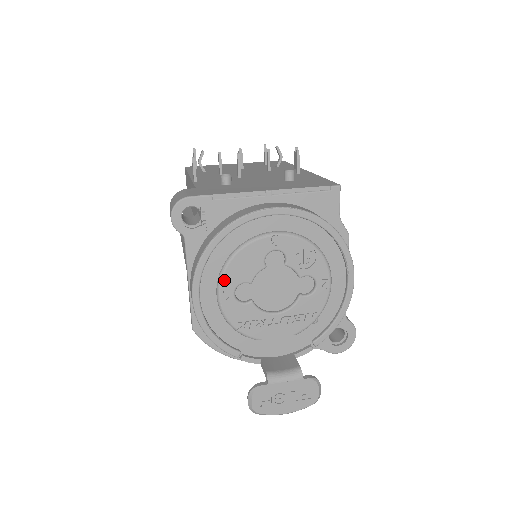
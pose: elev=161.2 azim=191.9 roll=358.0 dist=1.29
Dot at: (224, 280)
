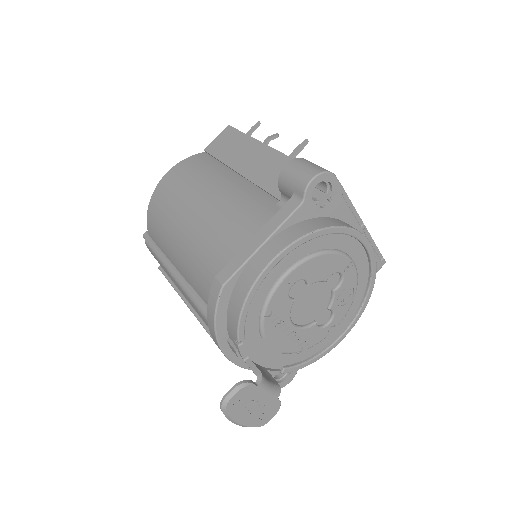
Dot at: (302, 266)
